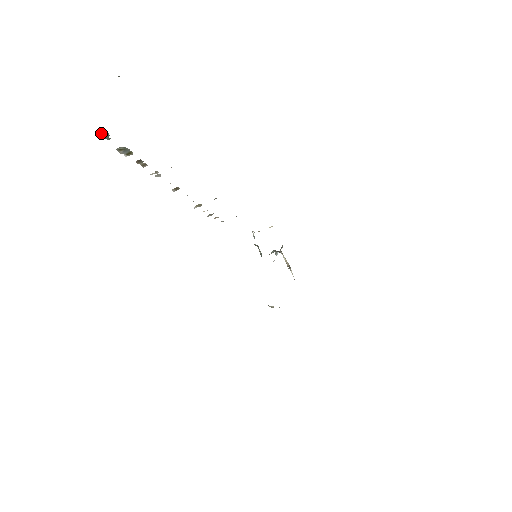
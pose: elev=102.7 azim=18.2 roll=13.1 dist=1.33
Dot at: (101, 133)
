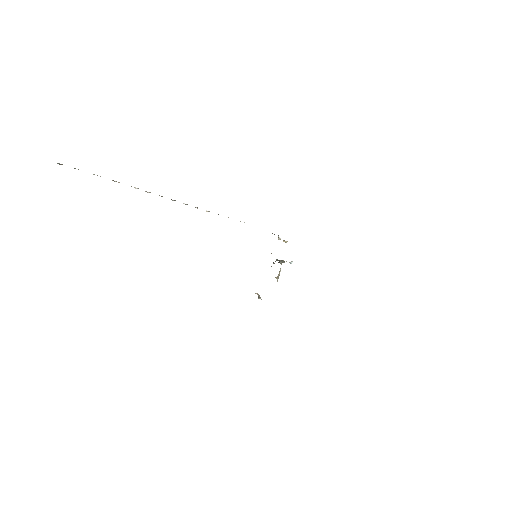
Dot at: (74, 168)
